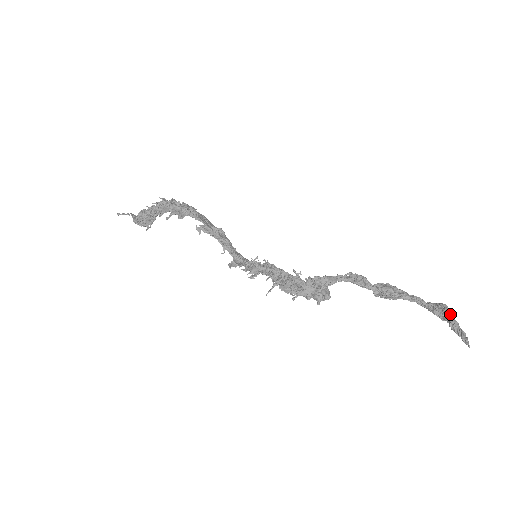
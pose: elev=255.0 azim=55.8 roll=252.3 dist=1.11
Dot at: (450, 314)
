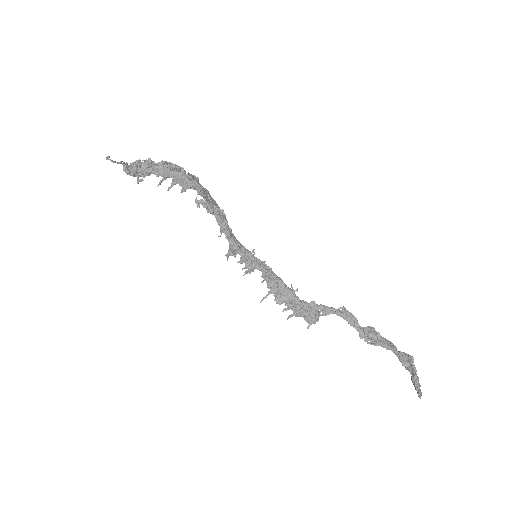
Dot at: (415, 371)
